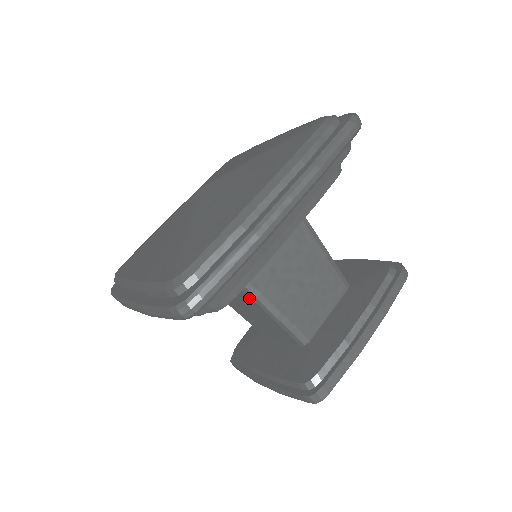
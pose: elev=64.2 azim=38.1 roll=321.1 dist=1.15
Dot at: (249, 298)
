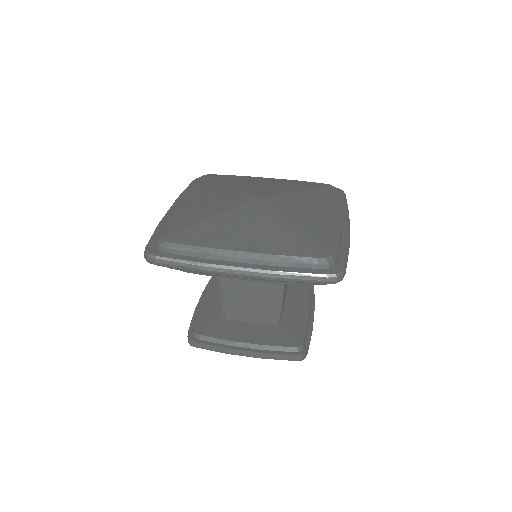
Dot at: occluded
